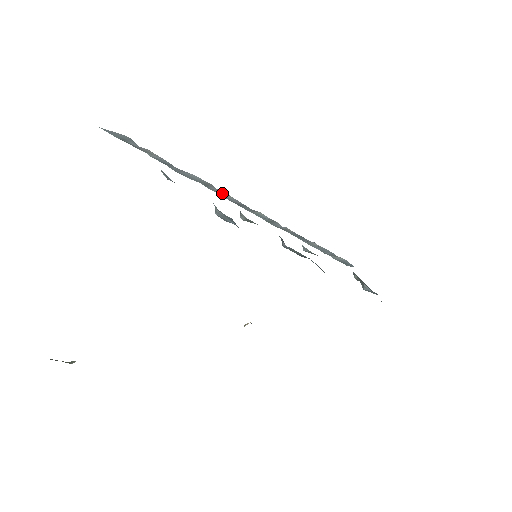
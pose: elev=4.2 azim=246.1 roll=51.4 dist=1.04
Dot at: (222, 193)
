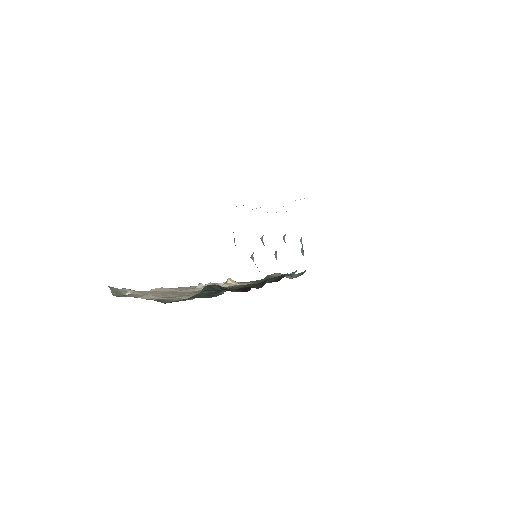
Dot at: occluded
